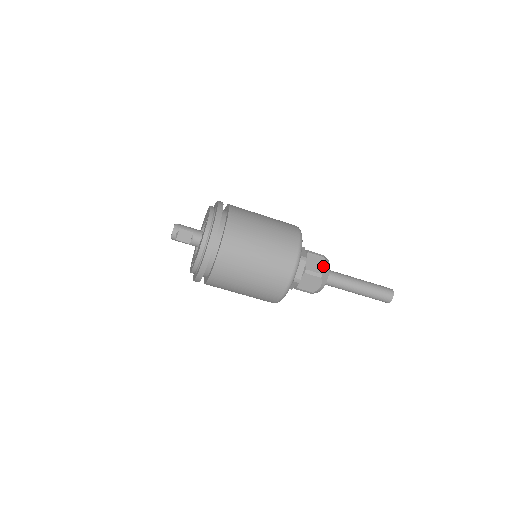
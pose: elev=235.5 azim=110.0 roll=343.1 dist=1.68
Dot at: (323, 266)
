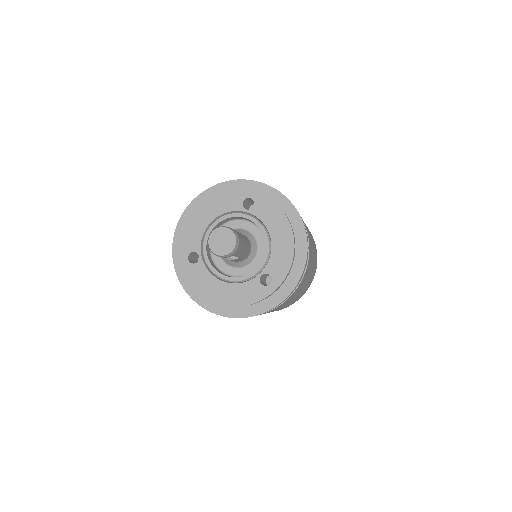
Dot at: occluded
